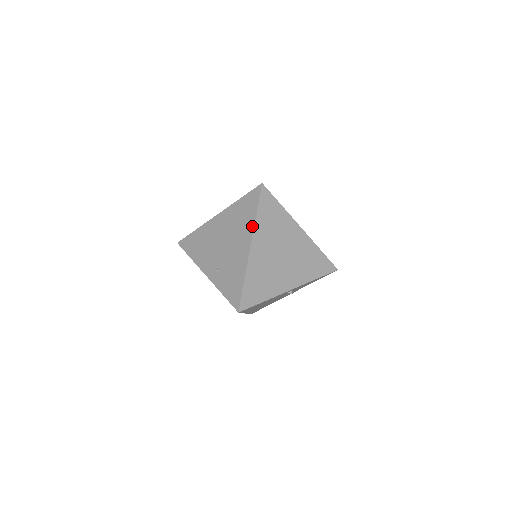
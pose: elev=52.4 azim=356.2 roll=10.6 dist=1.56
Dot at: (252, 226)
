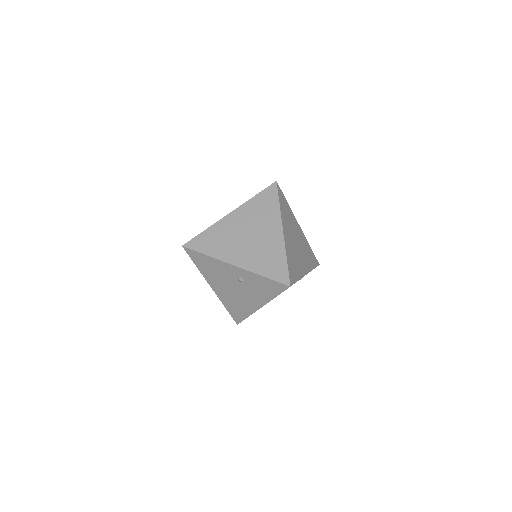
Dot at: (245, 203)
